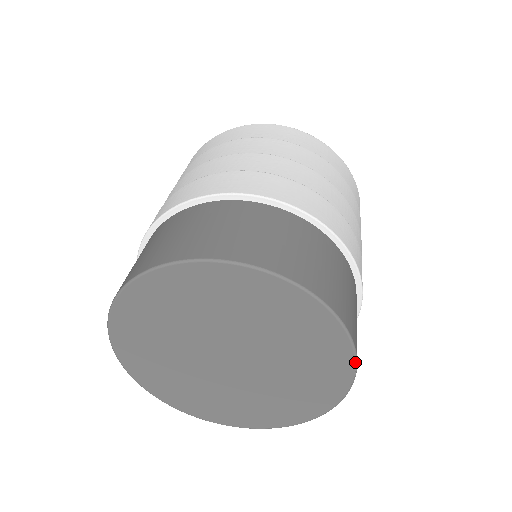
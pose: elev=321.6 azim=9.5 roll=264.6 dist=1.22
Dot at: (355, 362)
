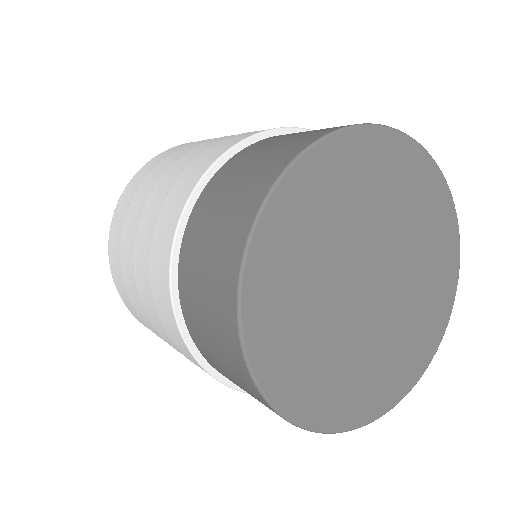
Dot at: occluded
